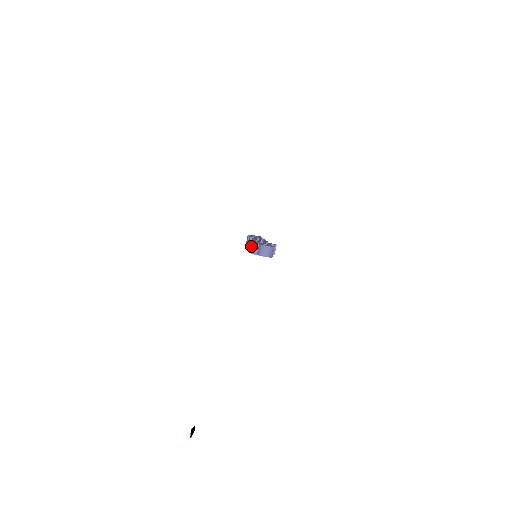
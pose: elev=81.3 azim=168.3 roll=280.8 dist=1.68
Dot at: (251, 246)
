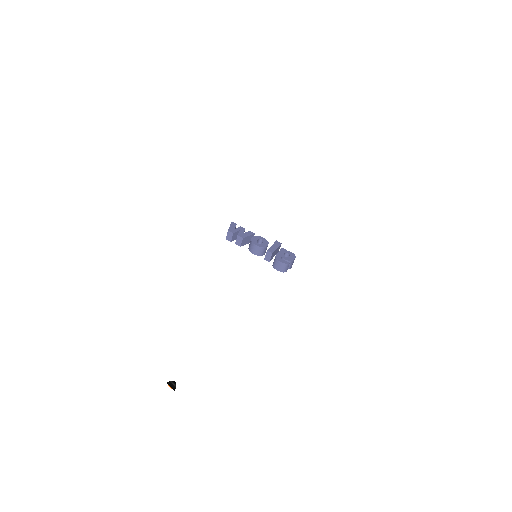
Dot at: (277, 264)
